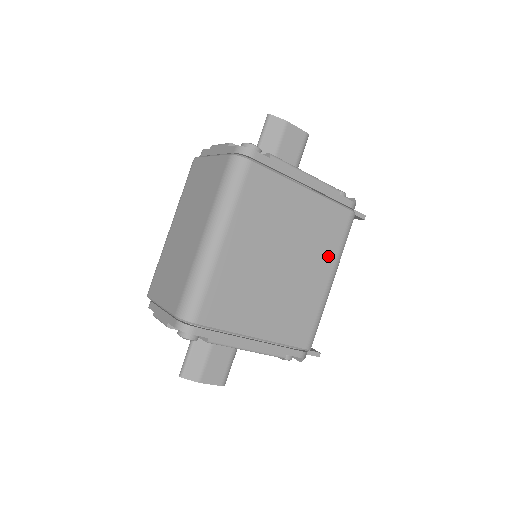
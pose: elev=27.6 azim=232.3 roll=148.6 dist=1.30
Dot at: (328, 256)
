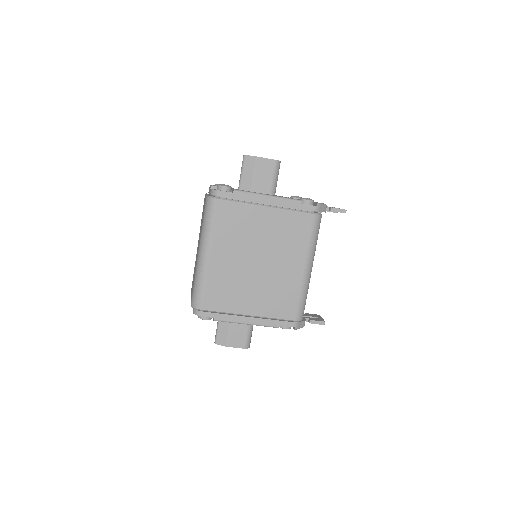
Dot at: (299, 251)
